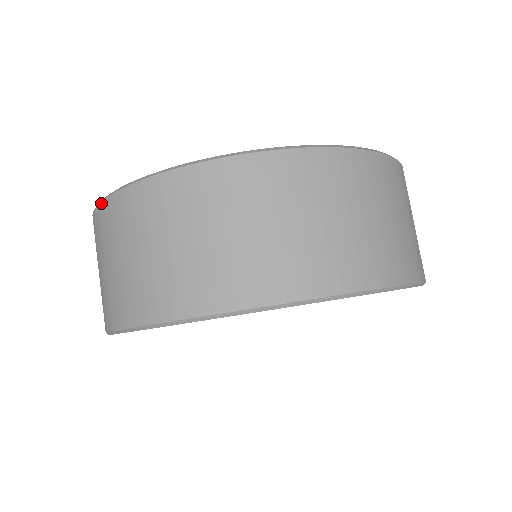
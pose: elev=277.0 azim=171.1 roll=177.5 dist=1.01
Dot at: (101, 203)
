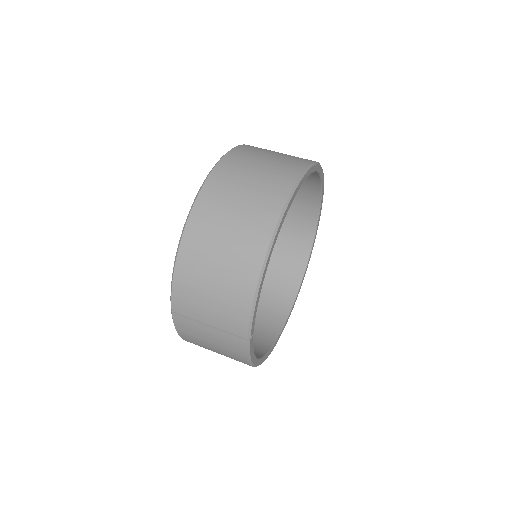
Dot at: (180, 245)
